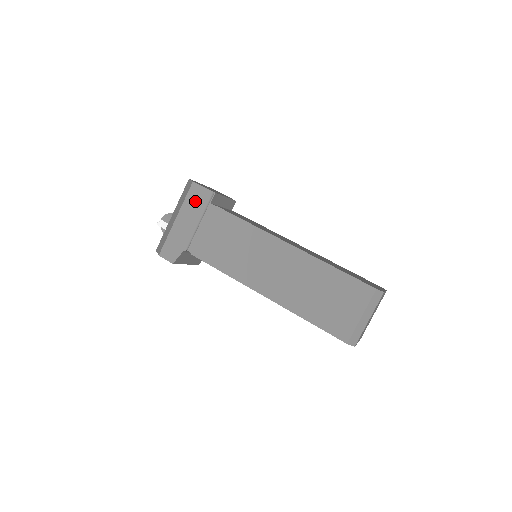
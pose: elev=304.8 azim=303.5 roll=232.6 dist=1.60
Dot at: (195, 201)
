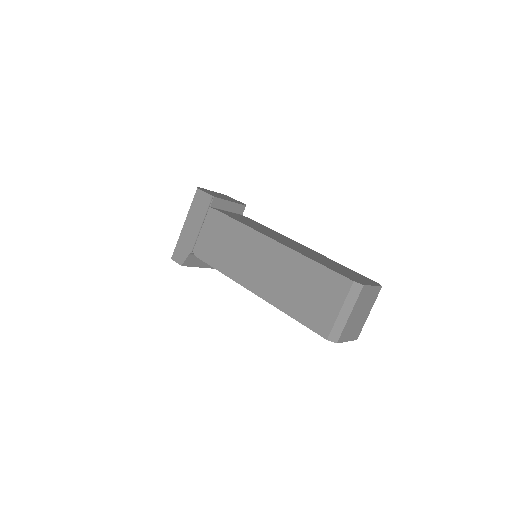
Dot at: (199, 206)
